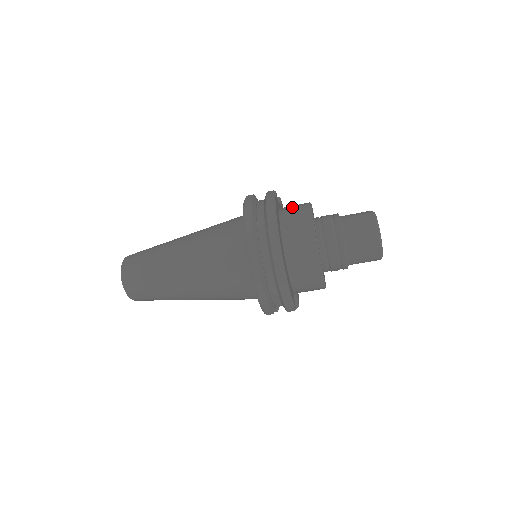
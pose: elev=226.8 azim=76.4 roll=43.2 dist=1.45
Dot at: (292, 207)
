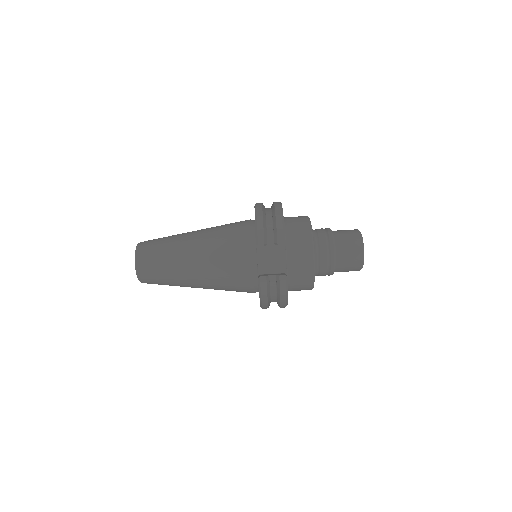
Dot at: occluded
